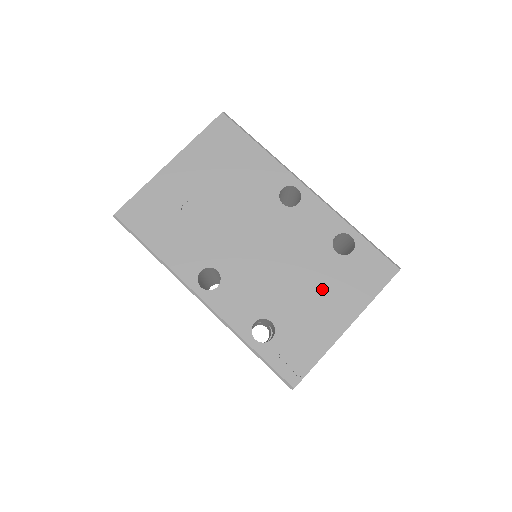
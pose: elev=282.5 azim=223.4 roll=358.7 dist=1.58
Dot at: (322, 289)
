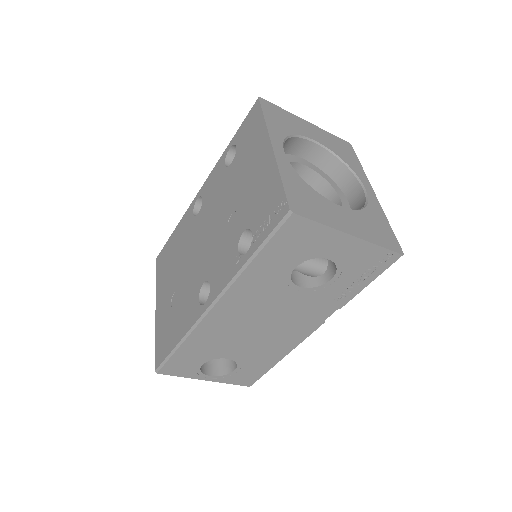
Dot at: (244, 176)
